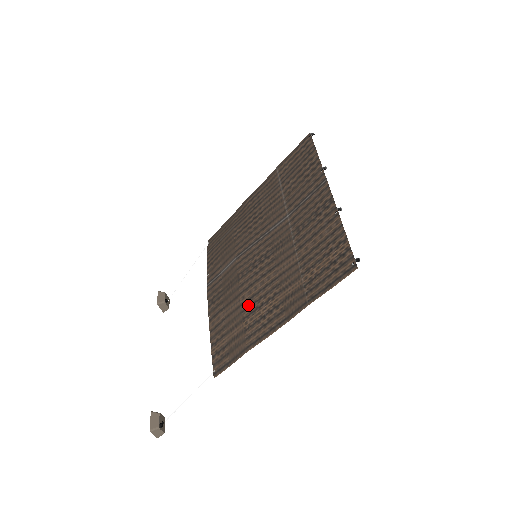
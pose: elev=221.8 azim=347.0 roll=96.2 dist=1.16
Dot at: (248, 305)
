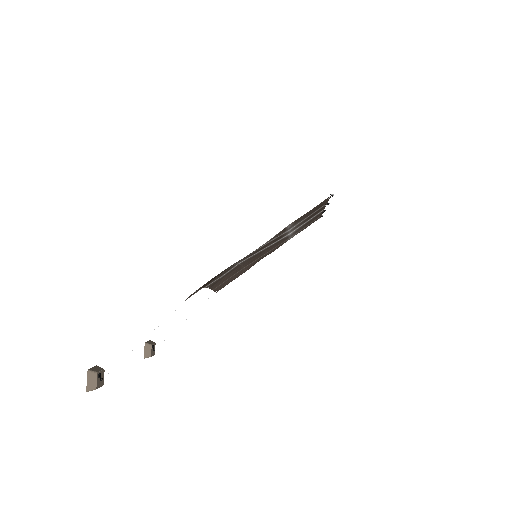
Dot at: occluded
